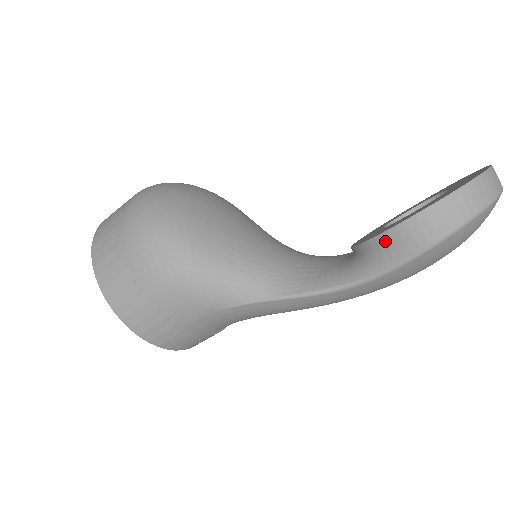
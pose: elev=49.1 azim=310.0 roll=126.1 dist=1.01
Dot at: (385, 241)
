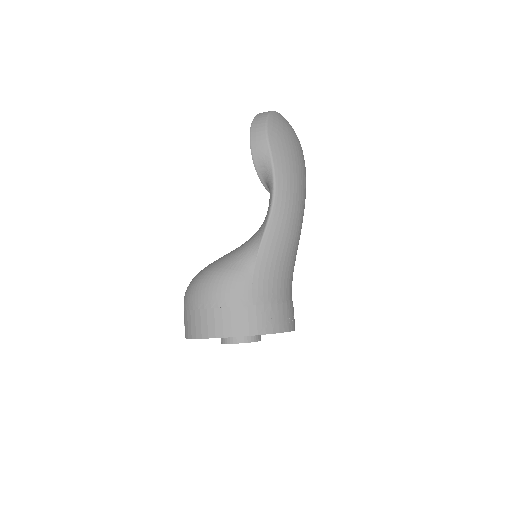
Dot at: (257, 161)
